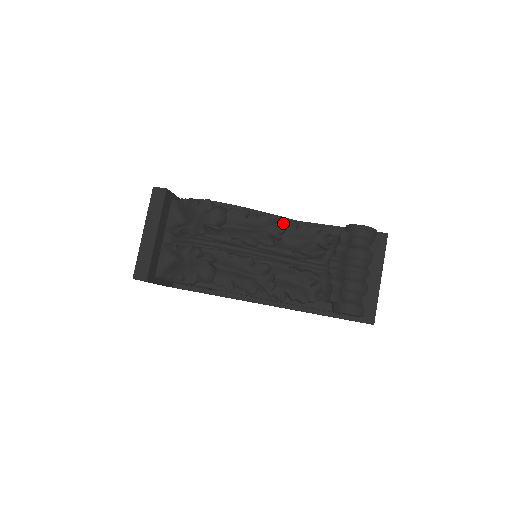
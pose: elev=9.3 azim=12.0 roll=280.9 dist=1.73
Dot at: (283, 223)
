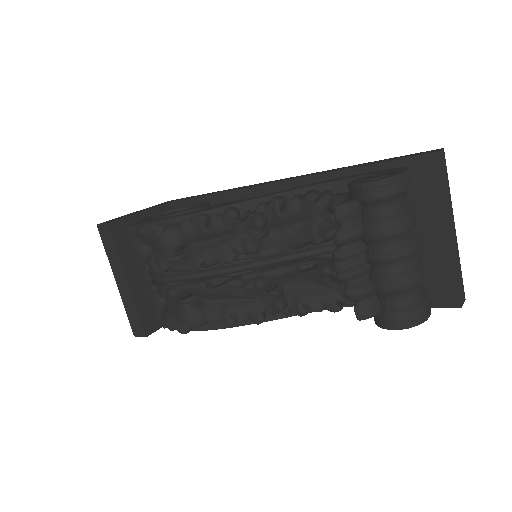
Dot at: (259, 211)
